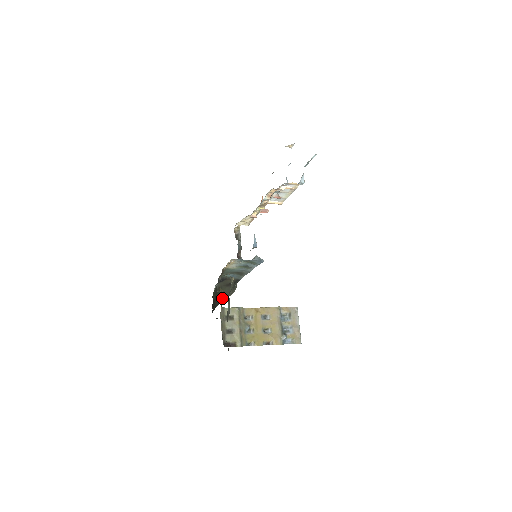
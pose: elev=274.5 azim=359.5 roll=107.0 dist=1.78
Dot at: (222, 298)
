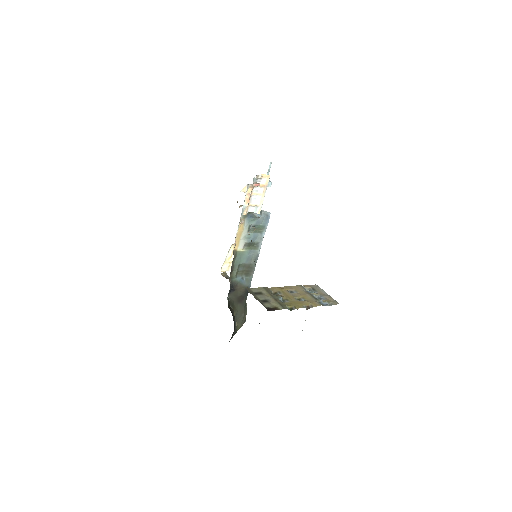
Dot at: occluded
